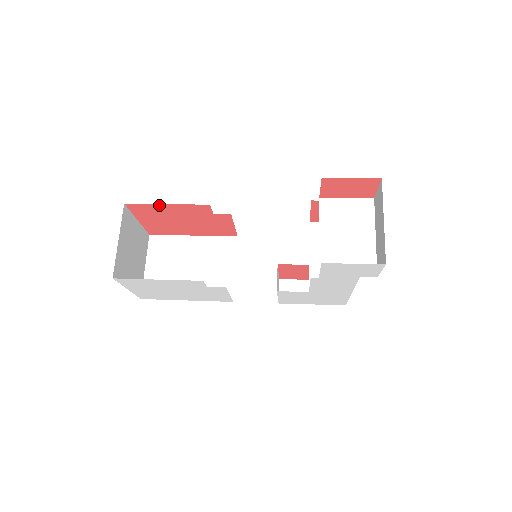
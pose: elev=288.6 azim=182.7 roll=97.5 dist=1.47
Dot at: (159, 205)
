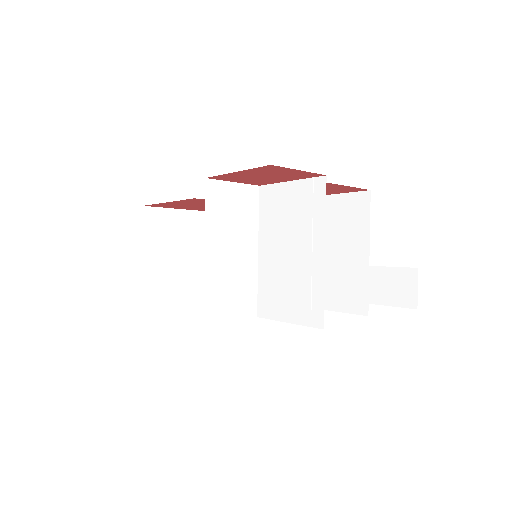
Dot at: (165, 203)
